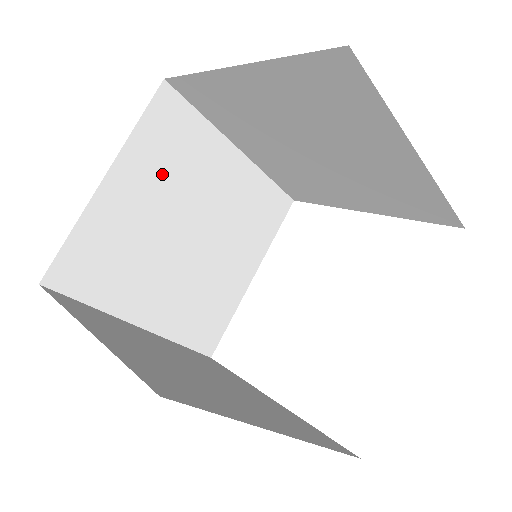
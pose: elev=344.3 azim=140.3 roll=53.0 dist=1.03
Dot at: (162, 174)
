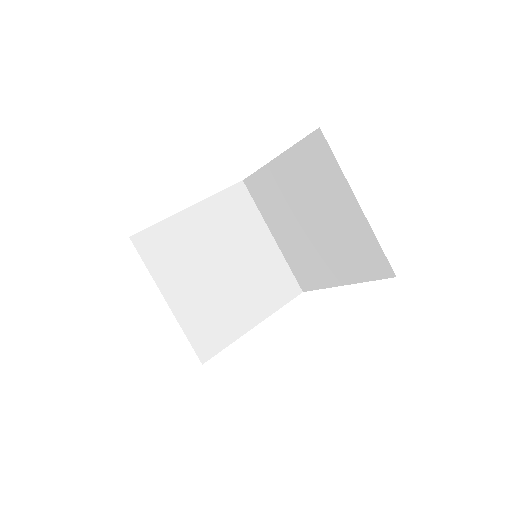
Dot at: (222, 223)
